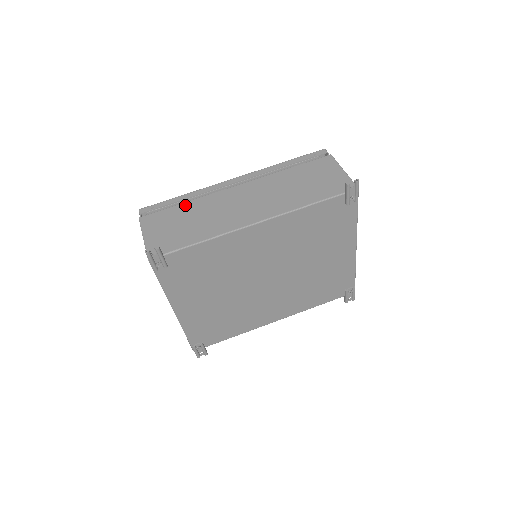
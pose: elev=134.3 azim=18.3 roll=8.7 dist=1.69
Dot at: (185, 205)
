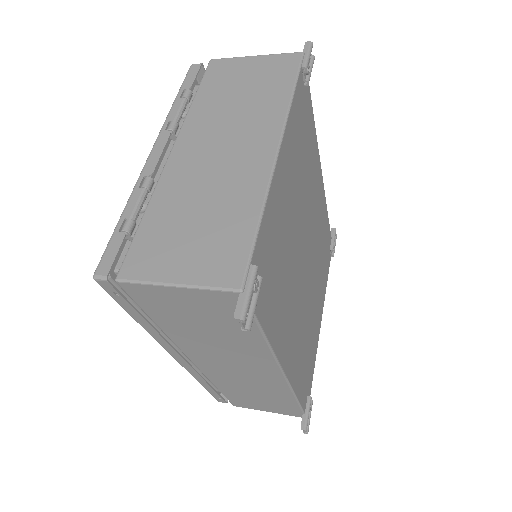
Dot at: occluded
